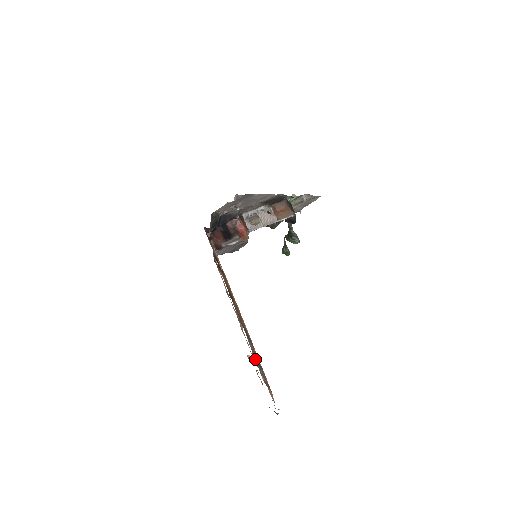
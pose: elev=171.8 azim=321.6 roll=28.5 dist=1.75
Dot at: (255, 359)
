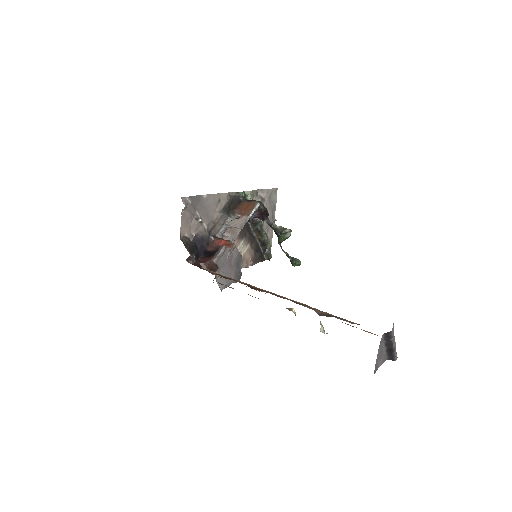
Dot at: (323, 315)
